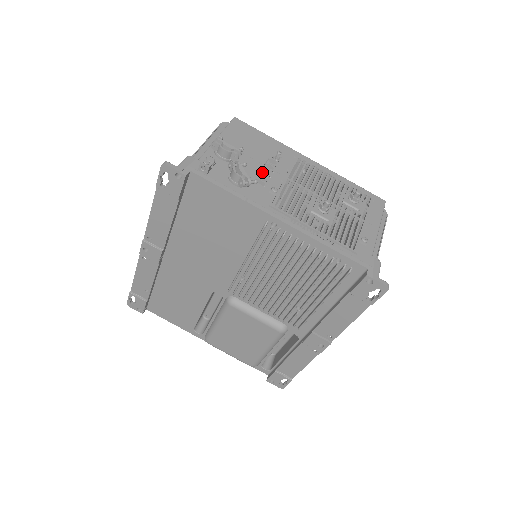
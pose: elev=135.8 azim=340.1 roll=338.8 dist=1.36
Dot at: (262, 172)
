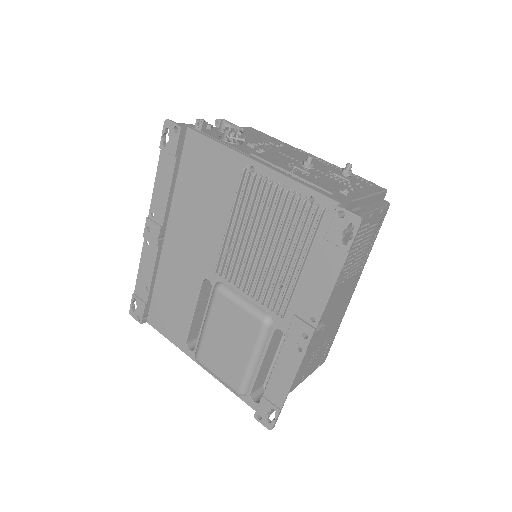
Dot at: (256, 143)
